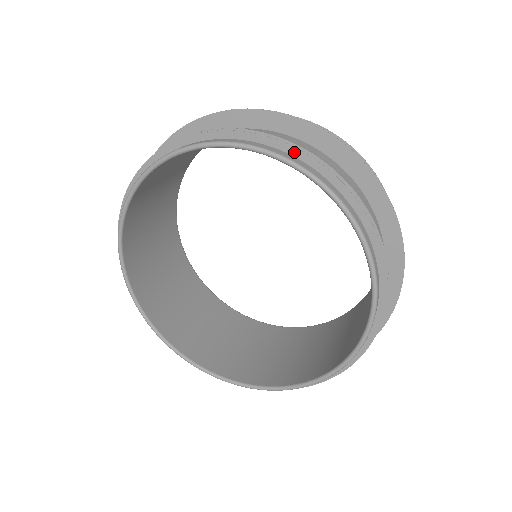
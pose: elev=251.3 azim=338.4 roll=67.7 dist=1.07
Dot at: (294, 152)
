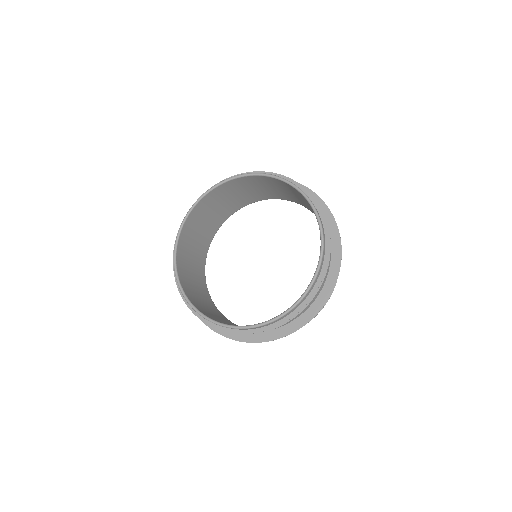
Dot at: occluded
